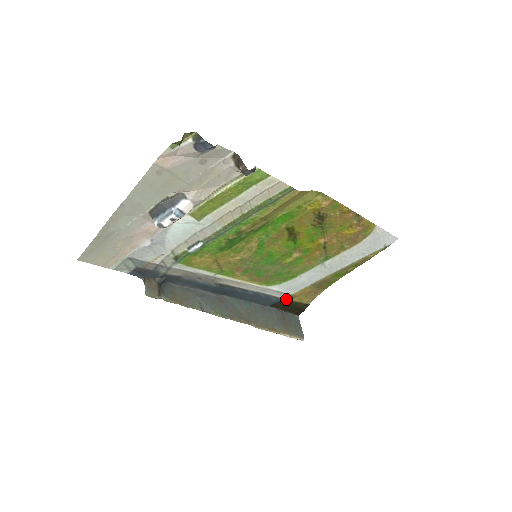
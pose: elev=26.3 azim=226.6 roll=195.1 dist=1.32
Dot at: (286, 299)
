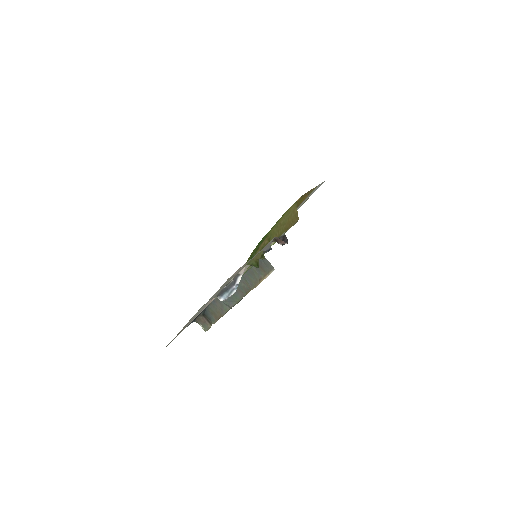
Dot at: occluded
